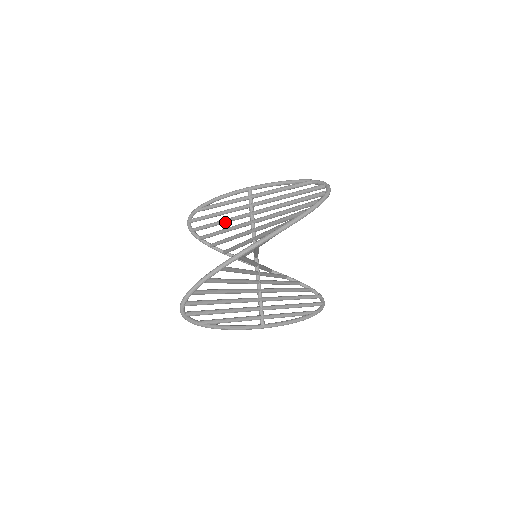
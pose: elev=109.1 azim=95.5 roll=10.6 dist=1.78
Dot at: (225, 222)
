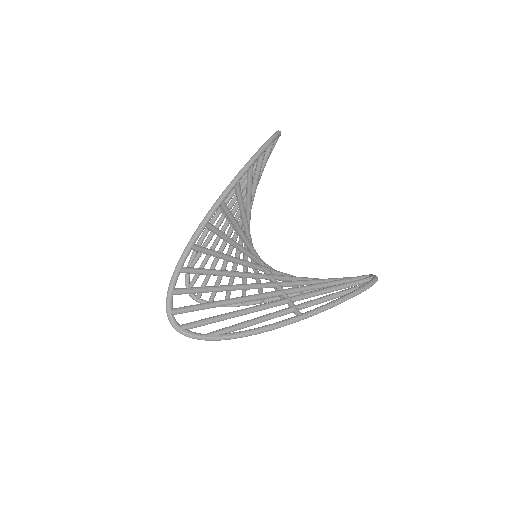
Dot at: (217, 258)
